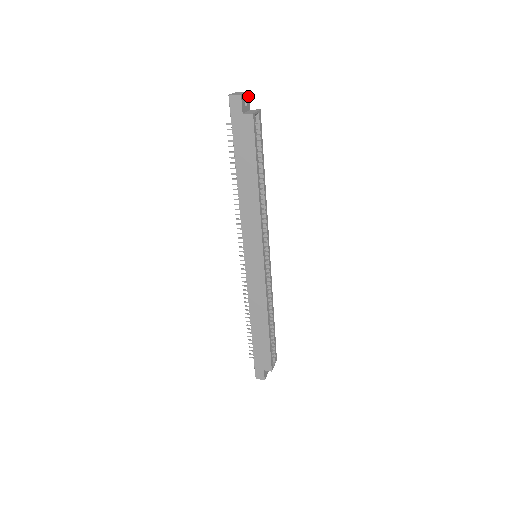
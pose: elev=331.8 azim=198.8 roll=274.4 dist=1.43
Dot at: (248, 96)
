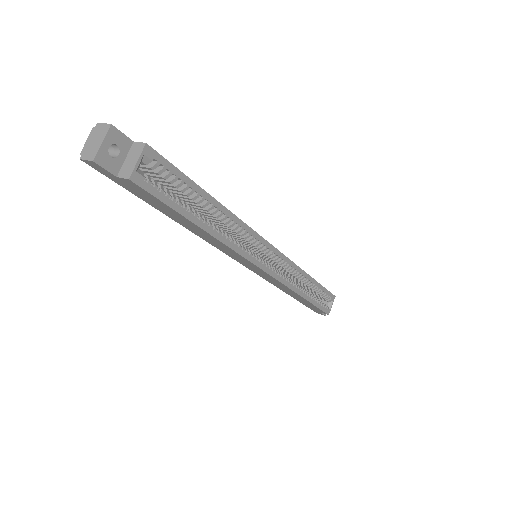
Dot at: (114, 132)
